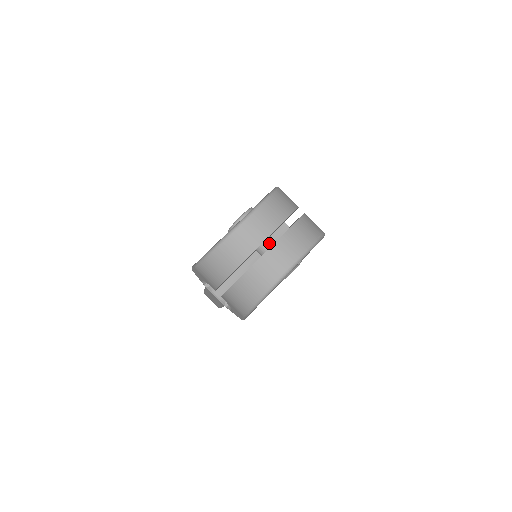
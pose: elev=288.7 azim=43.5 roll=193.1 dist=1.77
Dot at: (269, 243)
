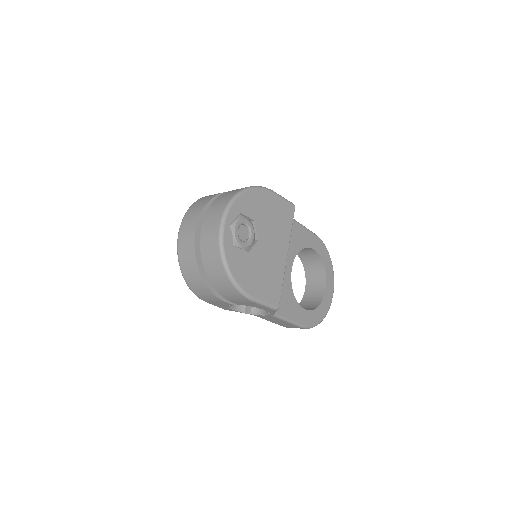
Dot at: occluded
